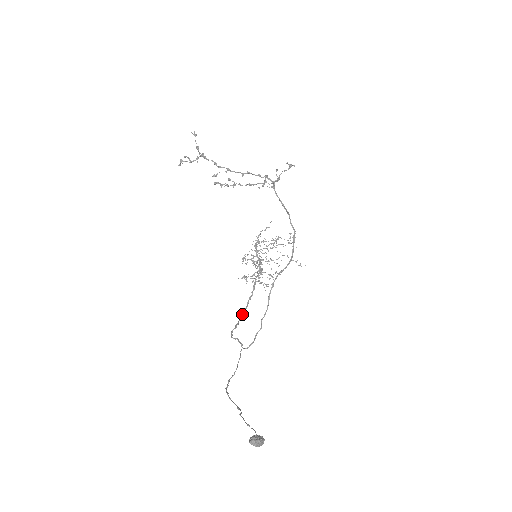
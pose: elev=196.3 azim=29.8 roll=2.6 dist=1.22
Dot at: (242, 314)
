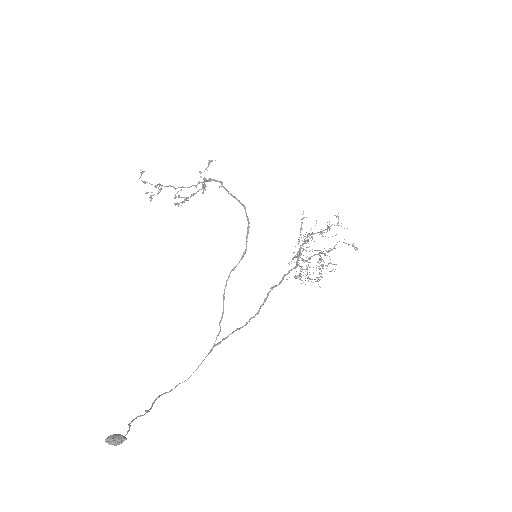
Dot at: (251, 318)
